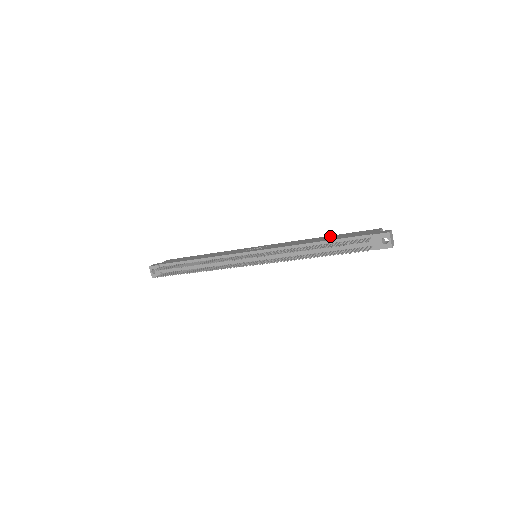
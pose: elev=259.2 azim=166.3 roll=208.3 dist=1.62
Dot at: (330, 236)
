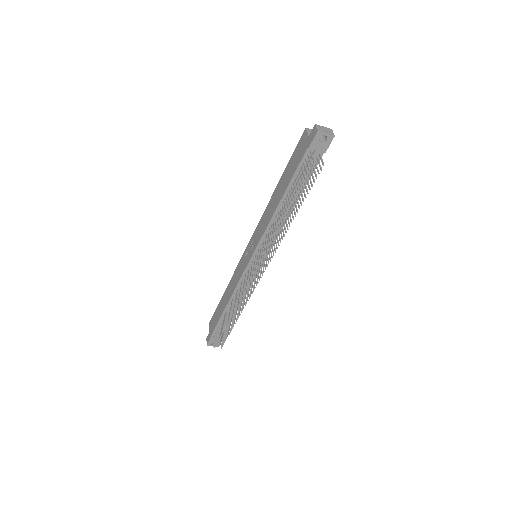
Dot at: (280, 181)
